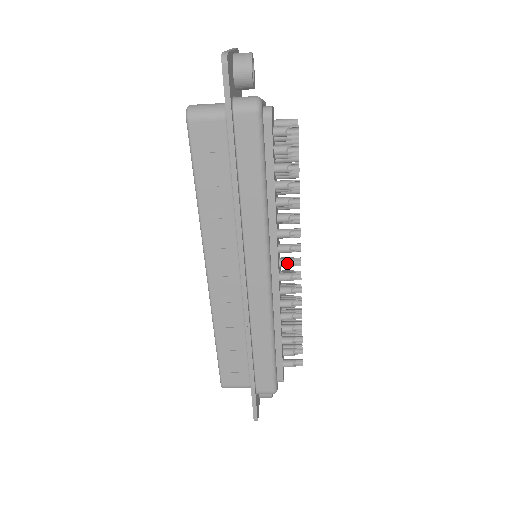
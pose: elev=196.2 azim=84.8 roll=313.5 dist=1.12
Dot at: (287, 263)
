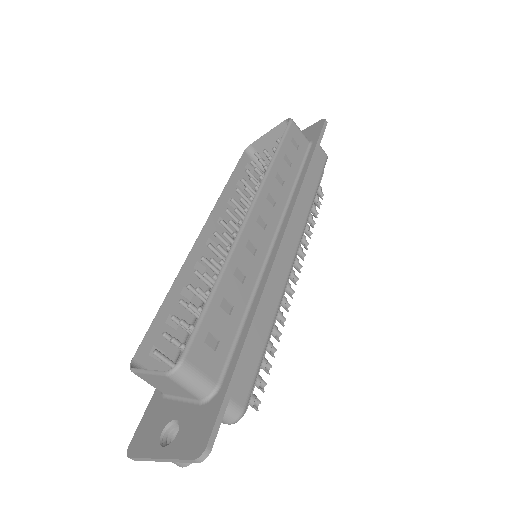
Dot at: (293, 270)
